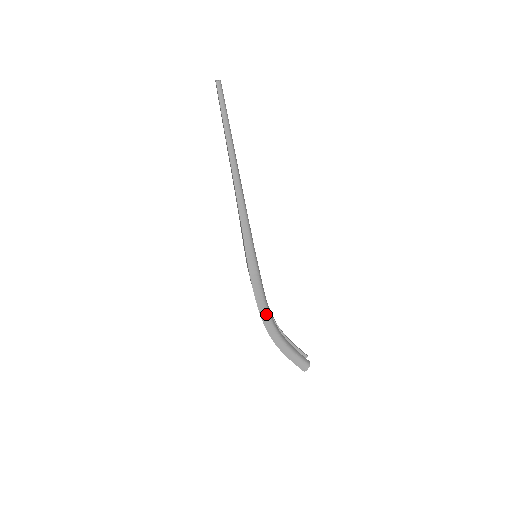
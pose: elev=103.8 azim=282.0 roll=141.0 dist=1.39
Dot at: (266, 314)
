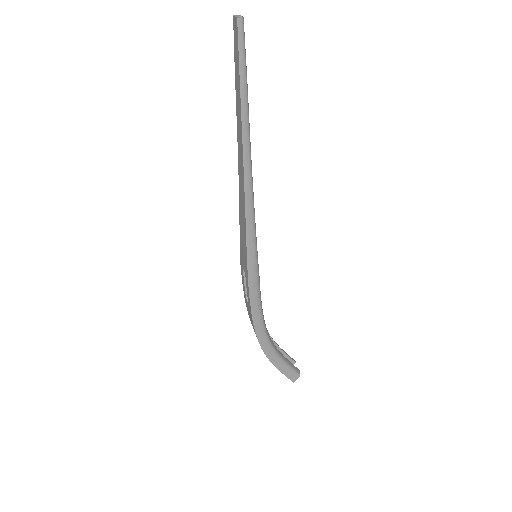
Dot at: (261, 324)
